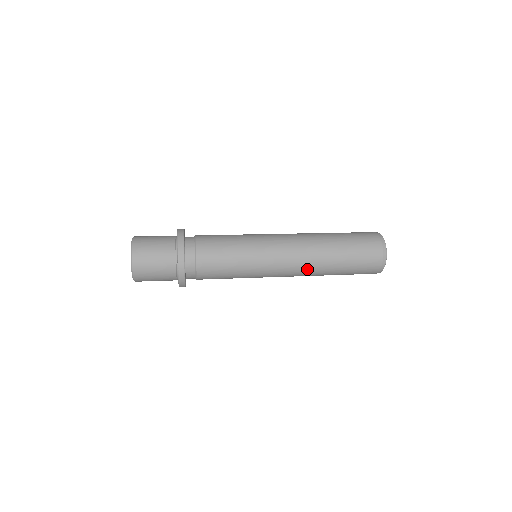
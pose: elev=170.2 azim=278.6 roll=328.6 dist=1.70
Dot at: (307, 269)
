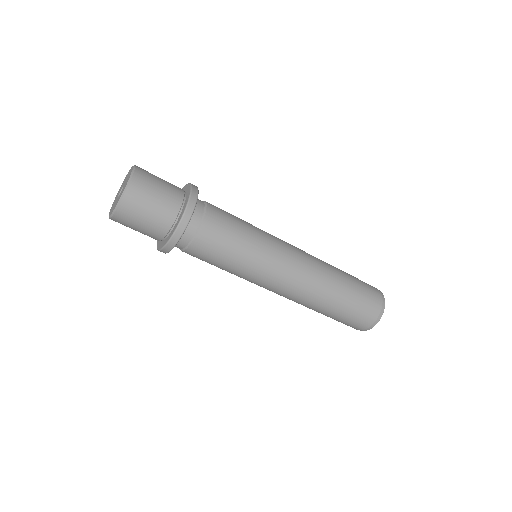
Dot at: (317, 262)
